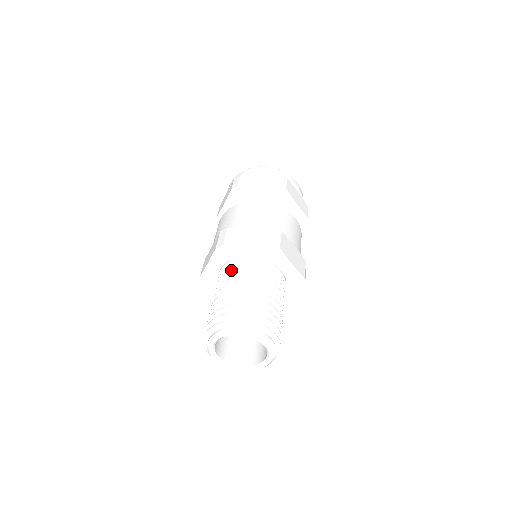
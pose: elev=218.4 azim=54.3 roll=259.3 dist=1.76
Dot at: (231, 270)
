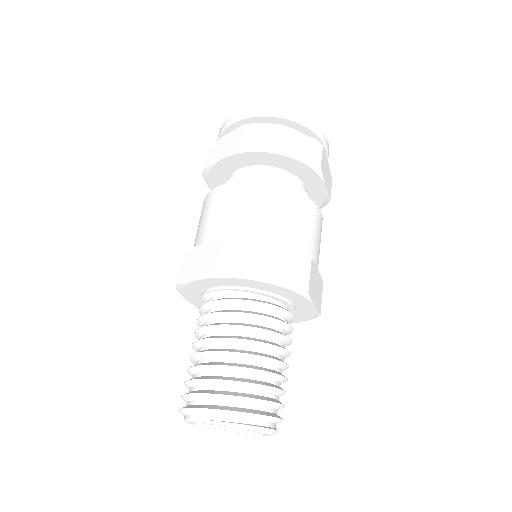
Dot at: (230, 303)
